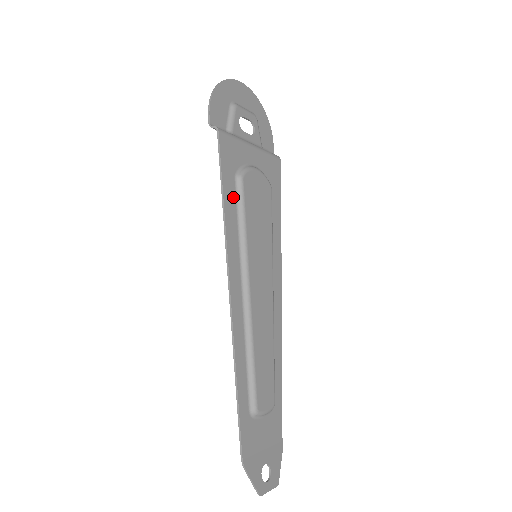
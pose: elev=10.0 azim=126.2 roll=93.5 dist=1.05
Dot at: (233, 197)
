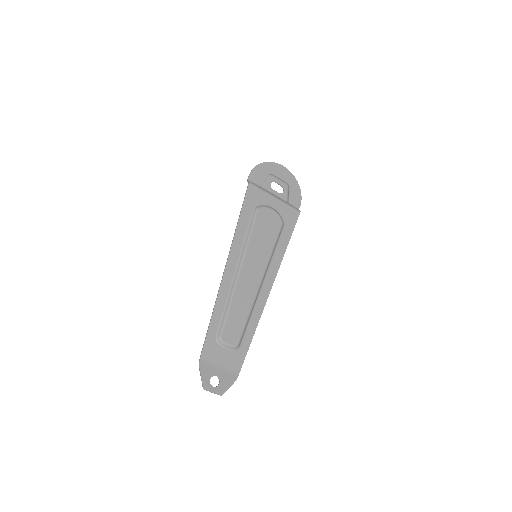
Dot at: (248, 218)
